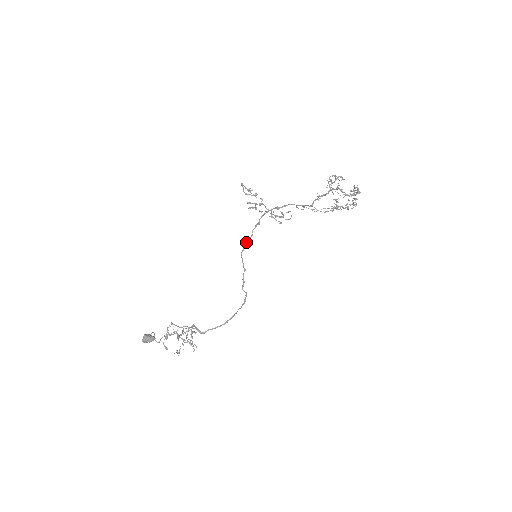
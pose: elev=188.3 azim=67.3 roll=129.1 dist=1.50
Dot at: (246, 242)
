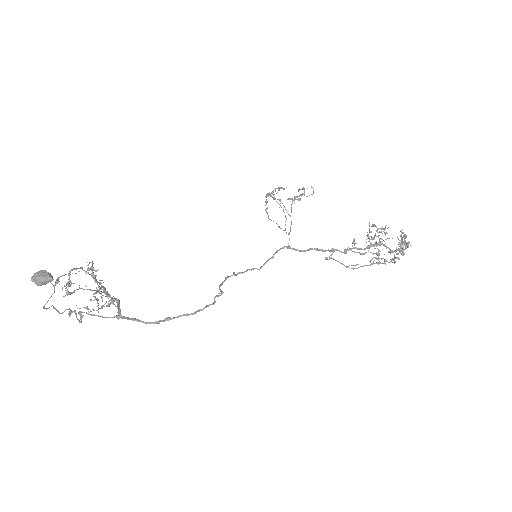
Dot at: (248, 269)
